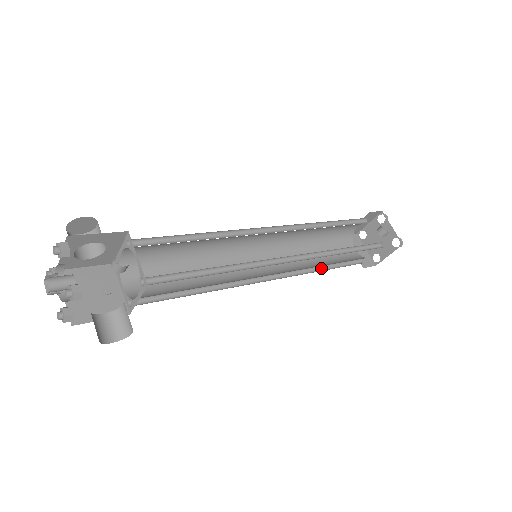
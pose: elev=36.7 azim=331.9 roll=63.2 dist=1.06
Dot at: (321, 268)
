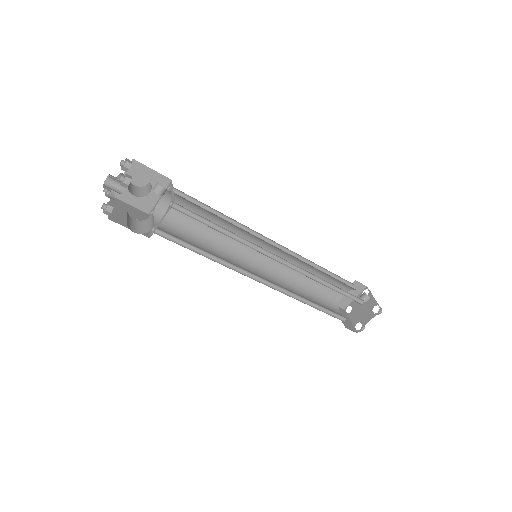
Dot at: (307, 304)
